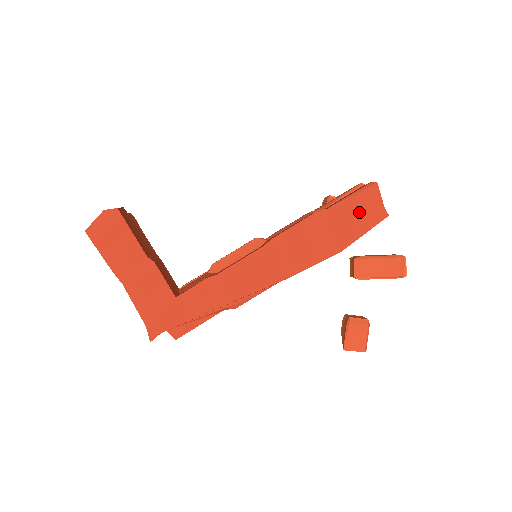
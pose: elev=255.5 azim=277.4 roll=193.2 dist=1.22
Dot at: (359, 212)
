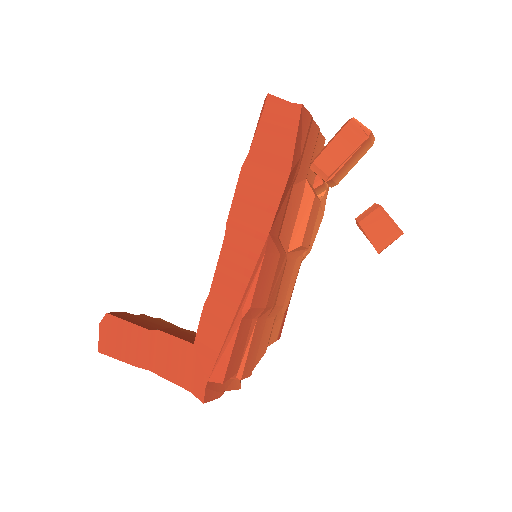
Dot at: (275, 129)
